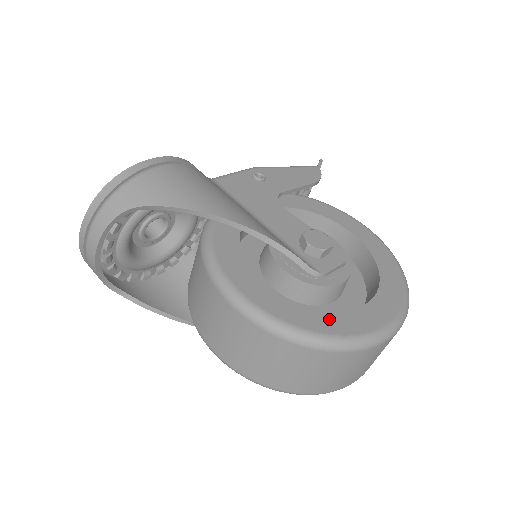
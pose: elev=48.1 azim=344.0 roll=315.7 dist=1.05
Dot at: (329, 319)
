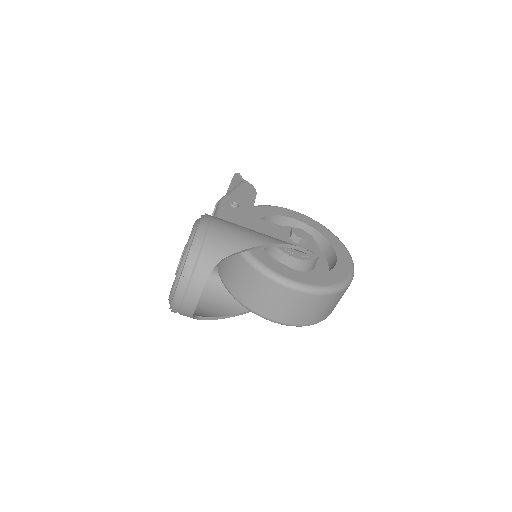
Dot at: (334, 274)
